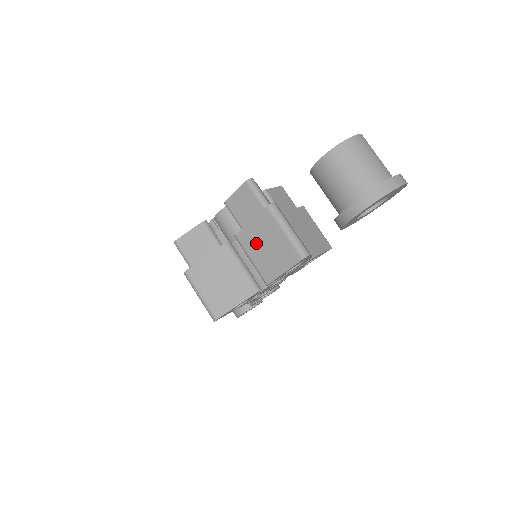
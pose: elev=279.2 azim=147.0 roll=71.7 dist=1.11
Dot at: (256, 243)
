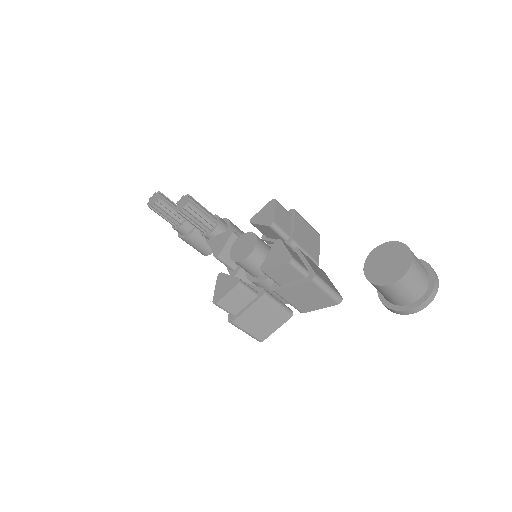
Dot at: (296, 296)
